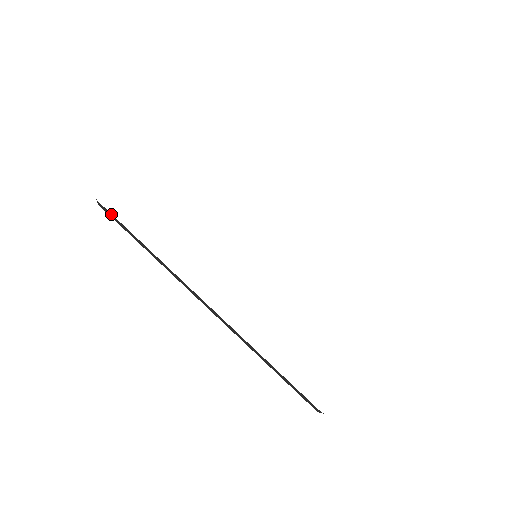
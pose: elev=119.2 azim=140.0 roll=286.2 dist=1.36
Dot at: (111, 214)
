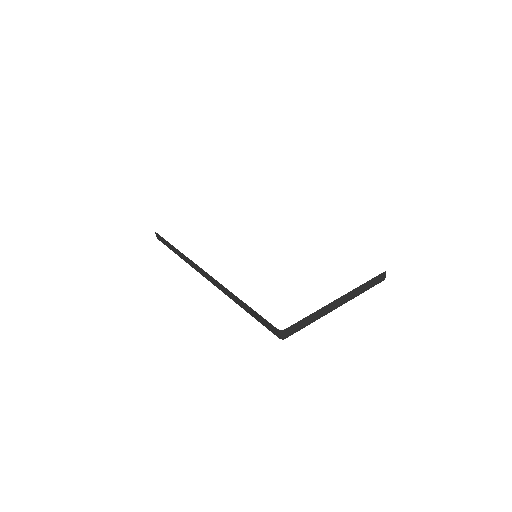
Dot at: (160, 236)
